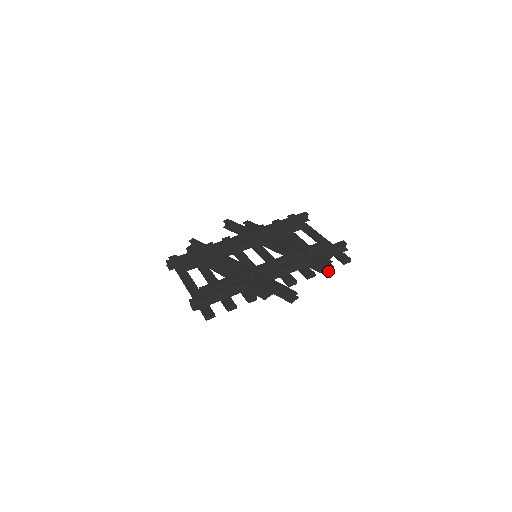
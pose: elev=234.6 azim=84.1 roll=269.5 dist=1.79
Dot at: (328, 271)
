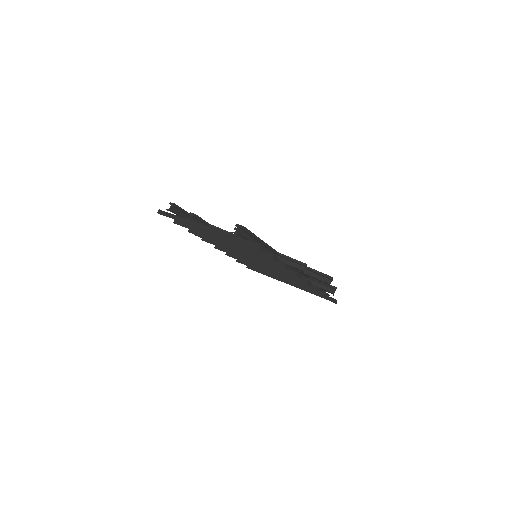
Dot at: (332, 292)
